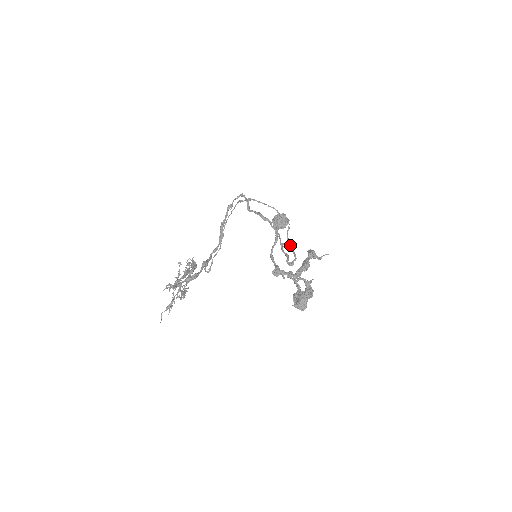
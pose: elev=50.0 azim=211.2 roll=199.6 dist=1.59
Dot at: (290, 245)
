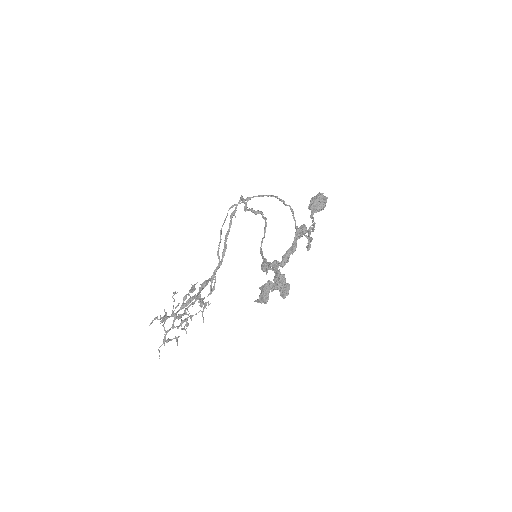
Dot at: occluded
